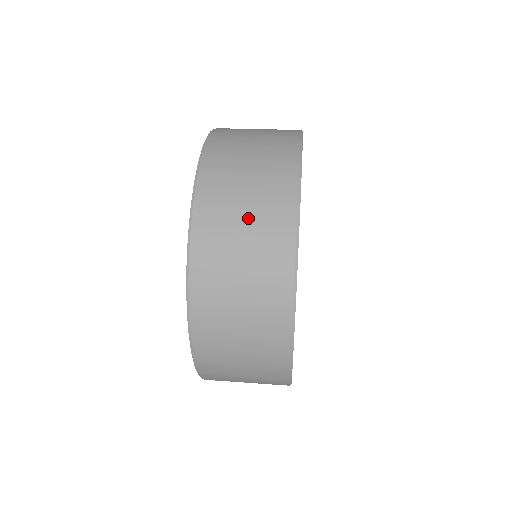
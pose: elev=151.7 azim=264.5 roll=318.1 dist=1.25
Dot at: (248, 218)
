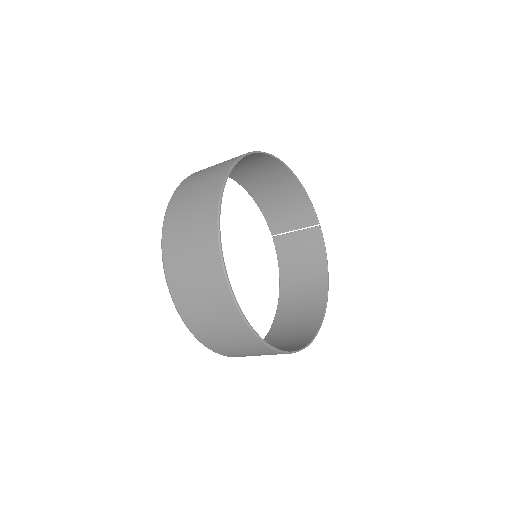
Dot at: (219, 163)
